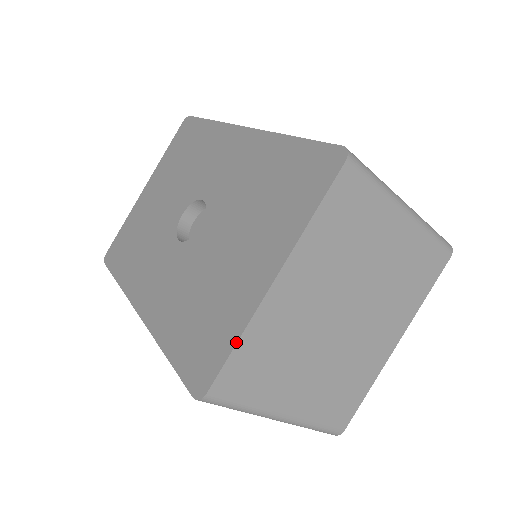
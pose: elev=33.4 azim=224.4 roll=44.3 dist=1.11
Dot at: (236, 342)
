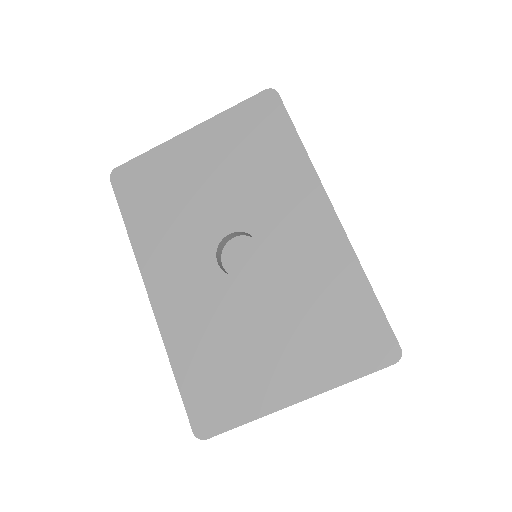
Dot at: (246, 423)
